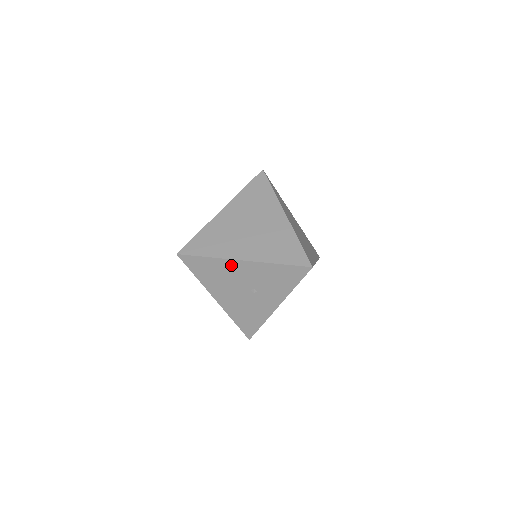
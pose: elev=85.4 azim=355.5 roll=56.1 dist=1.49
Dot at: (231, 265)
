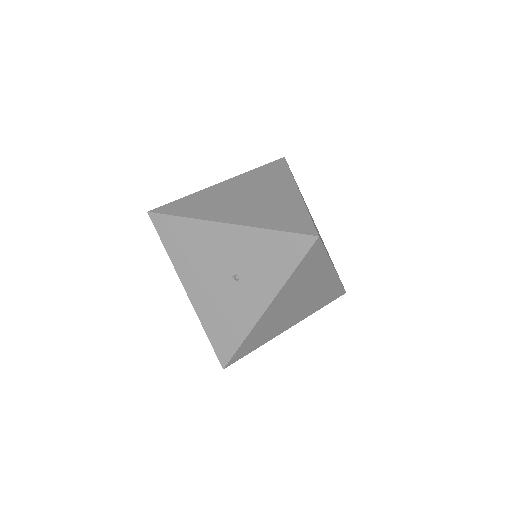
Dot at: (211, 231)
